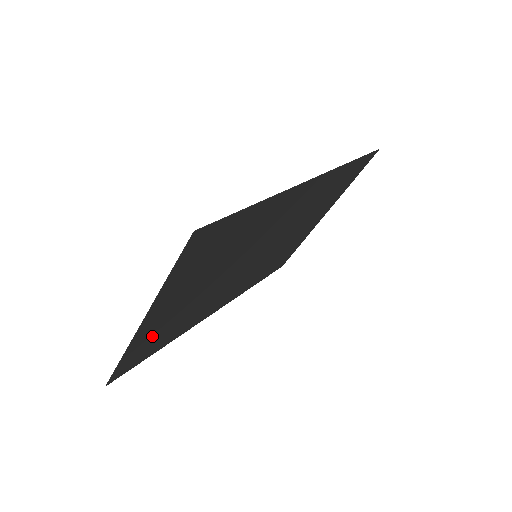
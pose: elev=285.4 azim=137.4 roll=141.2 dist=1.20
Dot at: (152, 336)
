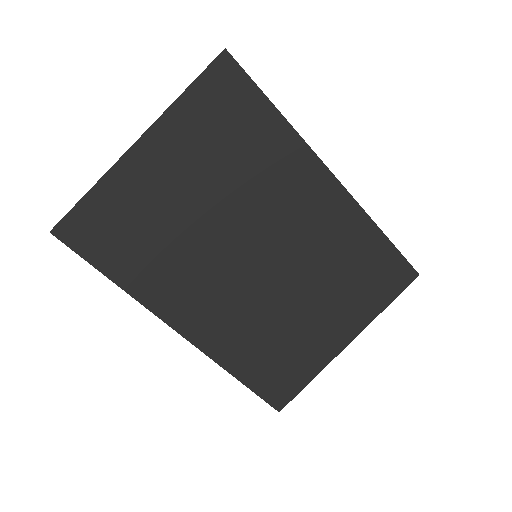
Dot at: (126, 207)
